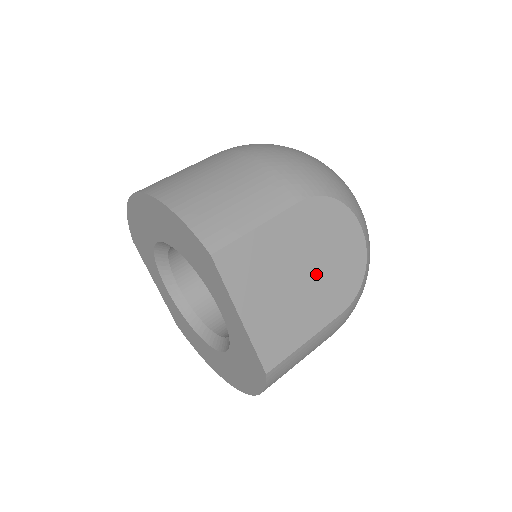
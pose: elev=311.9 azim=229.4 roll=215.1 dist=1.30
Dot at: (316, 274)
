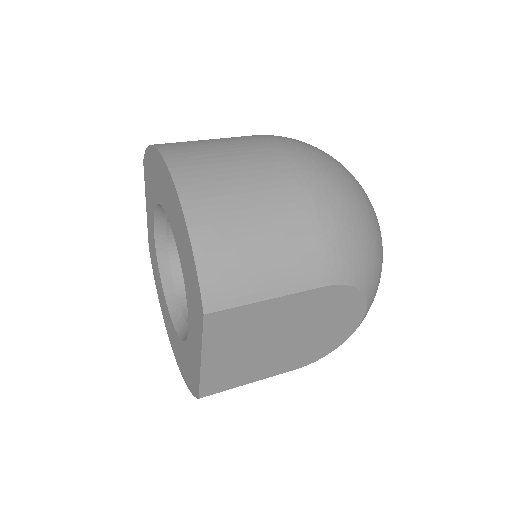
Dot at: (295, 341)
